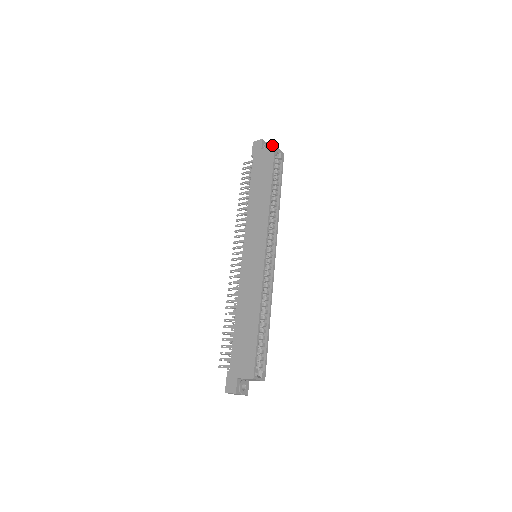
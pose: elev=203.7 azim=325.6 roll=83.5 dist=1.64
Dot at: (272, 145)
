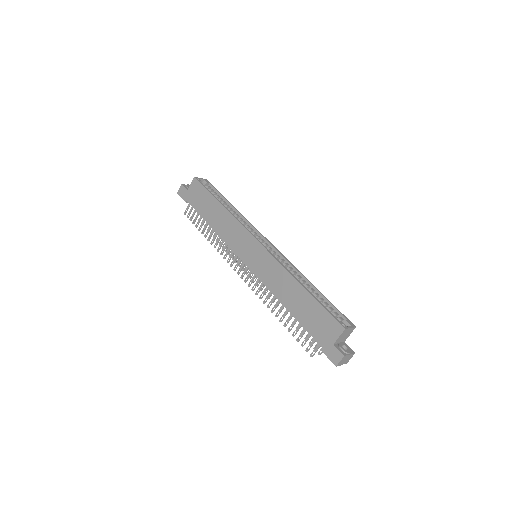
Dot at: occluded
